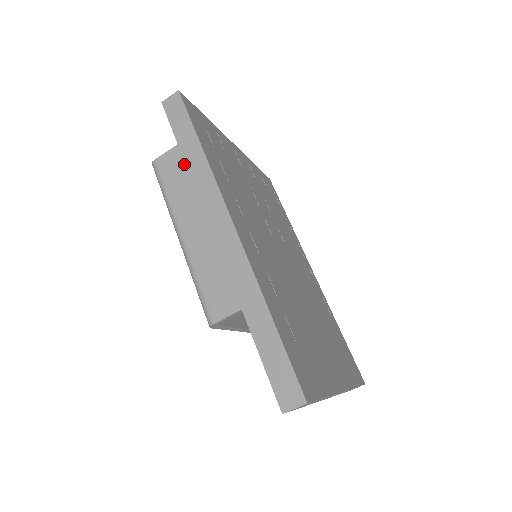
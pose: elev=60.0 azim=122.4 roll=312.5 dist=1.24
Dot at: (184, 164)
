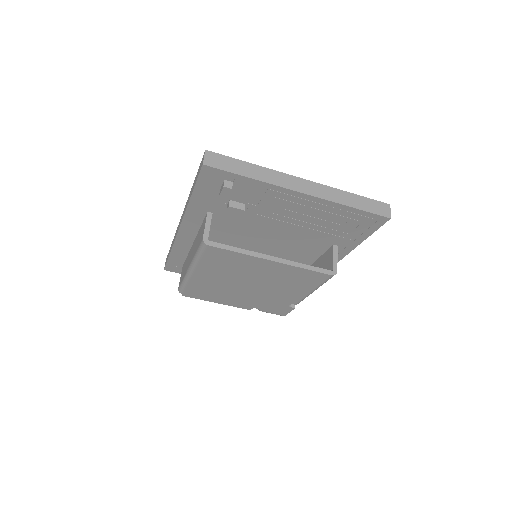
Dot at: occluded
